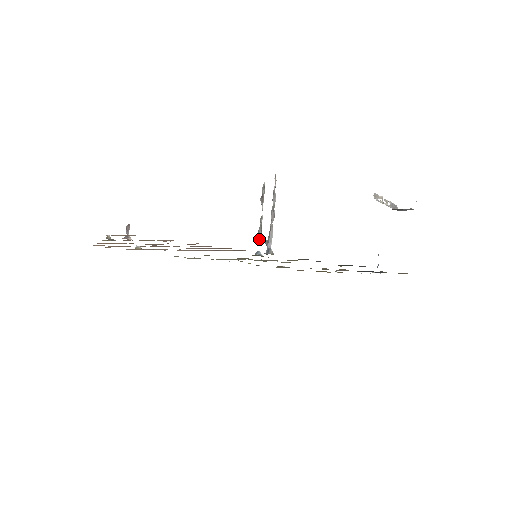
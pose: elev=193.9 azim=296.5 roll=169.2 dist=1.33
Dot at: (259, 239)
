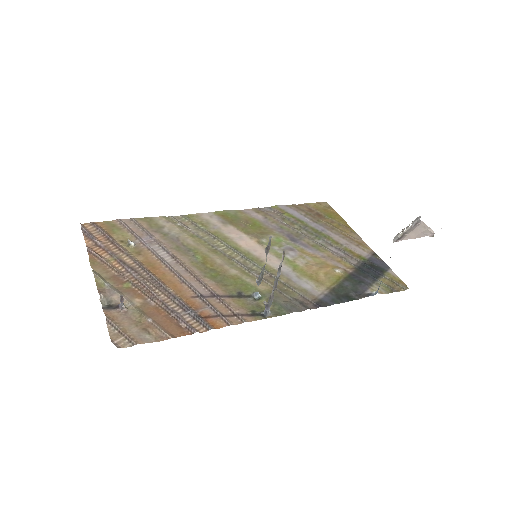
Dot at: (259, 284)
